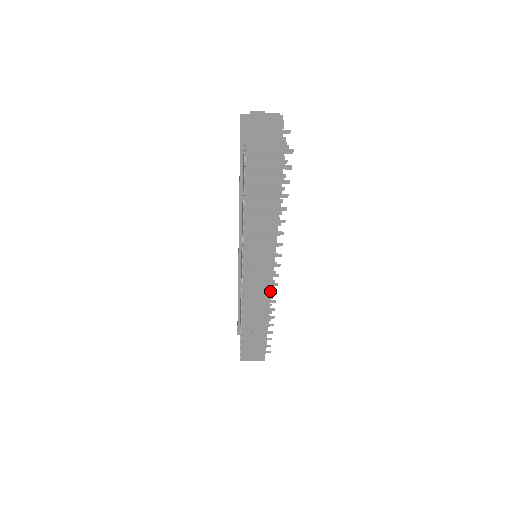
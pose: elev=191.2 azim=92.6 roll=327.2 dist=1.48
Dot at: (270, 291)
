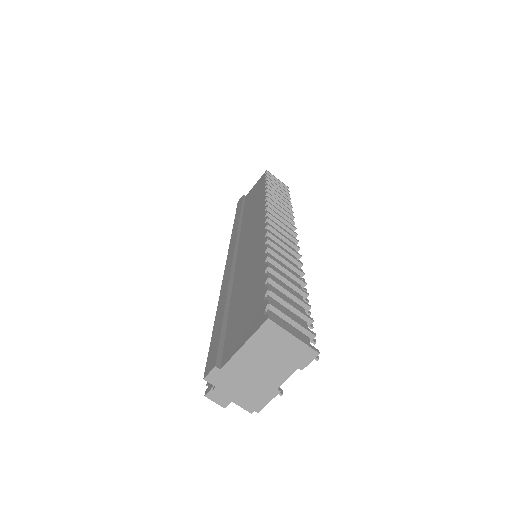
Dot at: (296, 248)
